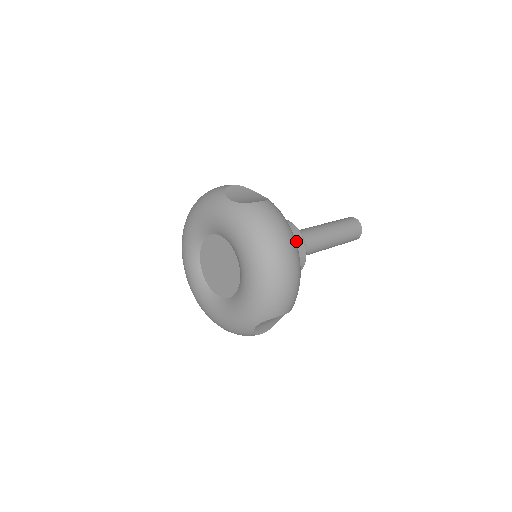
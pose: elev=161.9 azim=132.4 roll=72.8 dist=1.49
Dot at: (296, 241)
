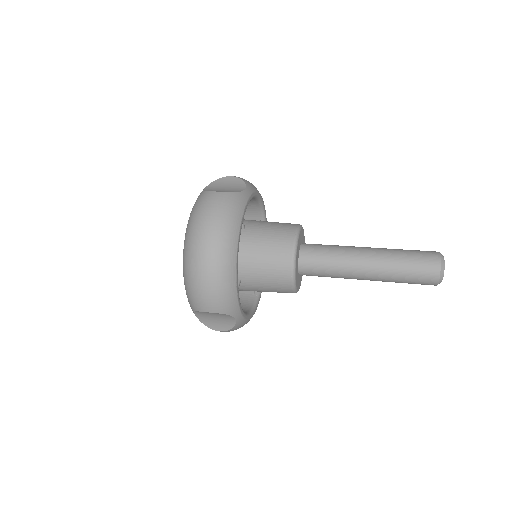
Dot at: (280, 249)
